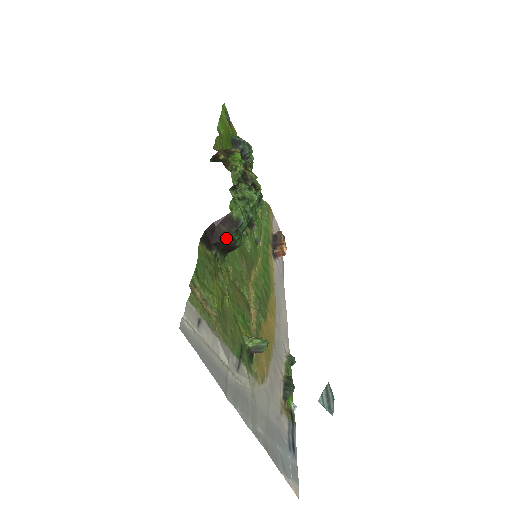
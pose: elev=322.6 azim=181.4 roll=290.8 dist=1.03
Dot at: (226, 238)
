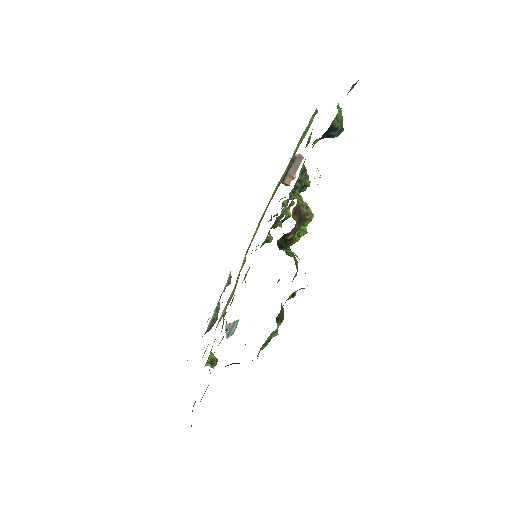
Dot at: occluded
